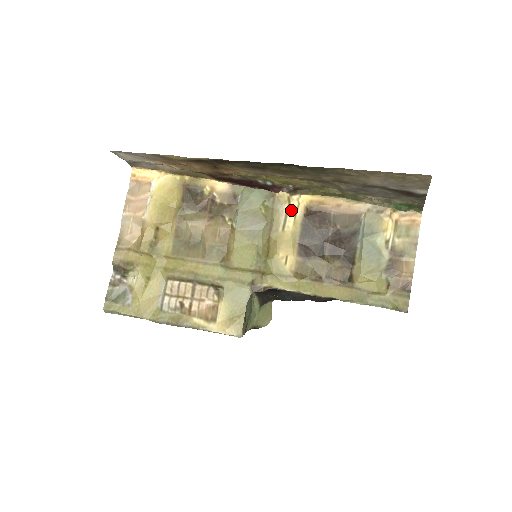
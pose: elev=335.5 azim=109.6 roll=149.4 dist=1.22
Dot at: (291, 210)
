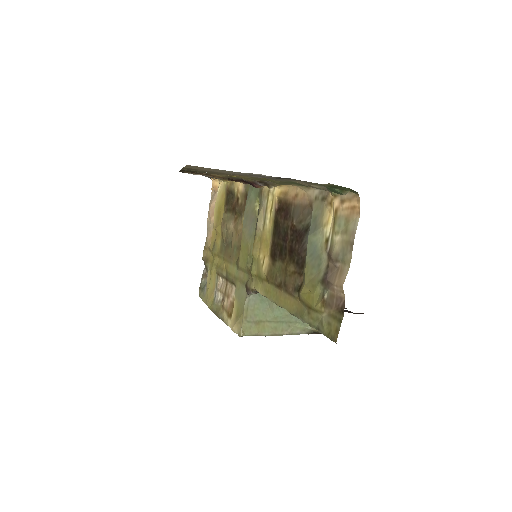
Dot at: (269, 205)
